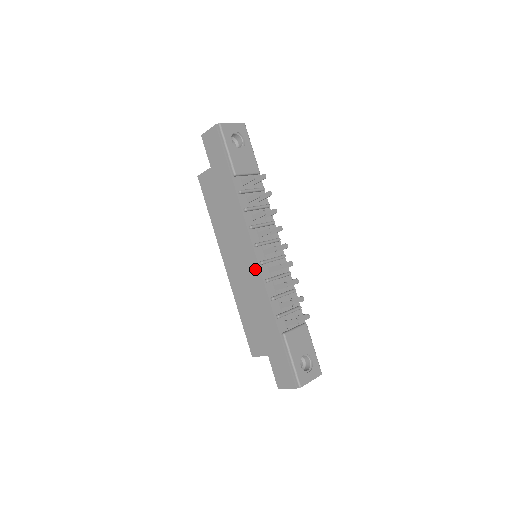
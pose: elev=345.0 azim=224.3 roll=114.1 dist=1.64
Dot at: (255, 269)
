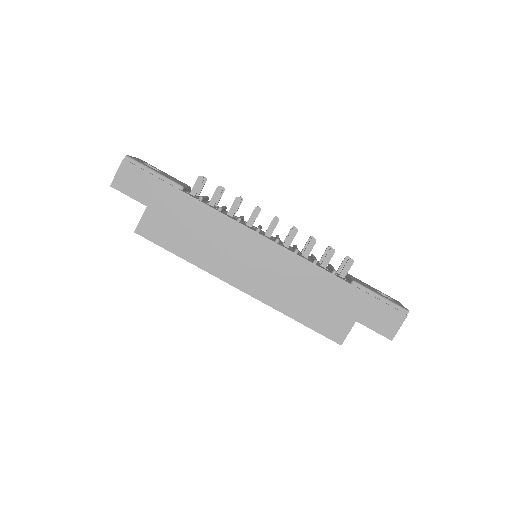
Dot at: (277, 252)
